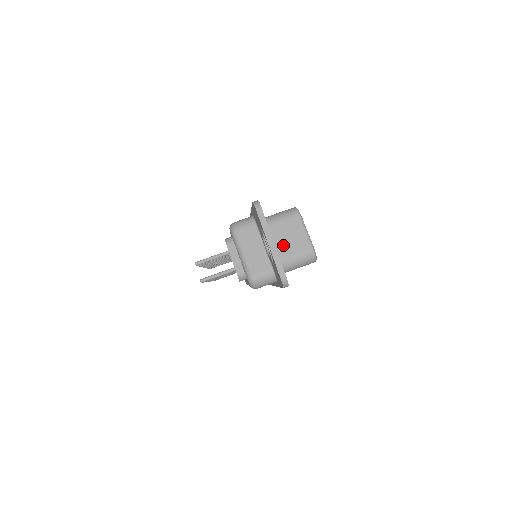
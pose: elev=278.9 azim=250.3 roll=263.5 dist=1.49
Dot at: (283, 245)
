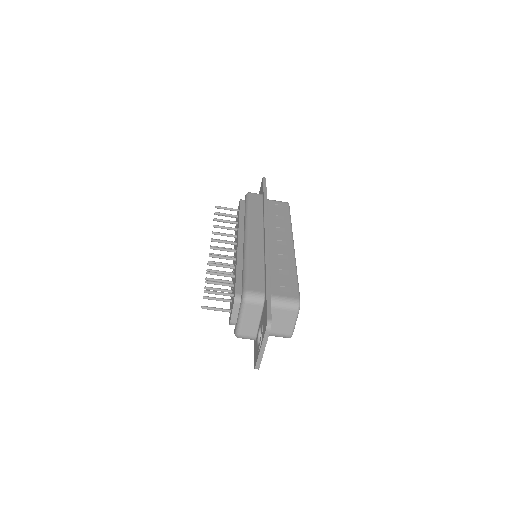
Dot at: (273, 324)
